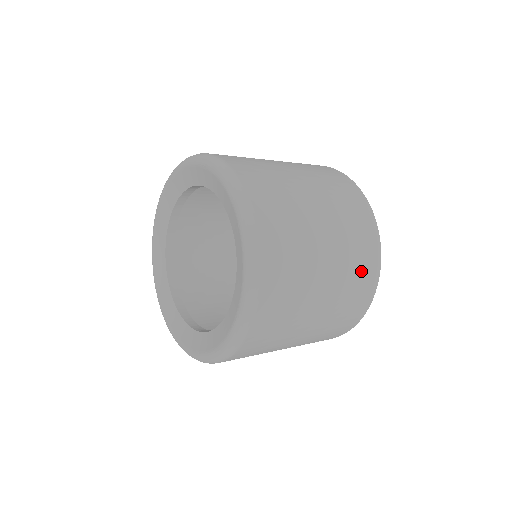
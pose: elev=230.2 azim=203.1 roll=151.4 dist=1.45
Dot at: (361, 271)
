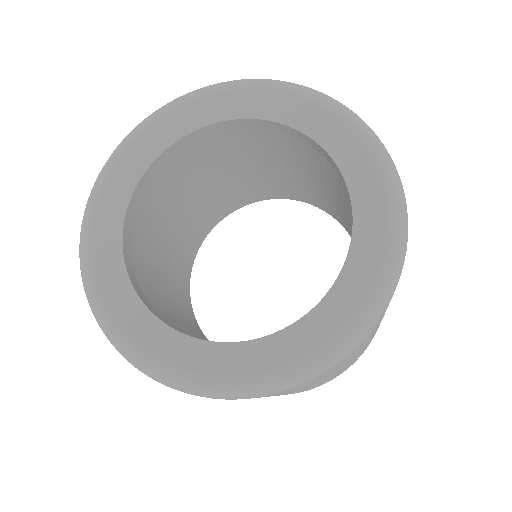
Dot at: occluded
